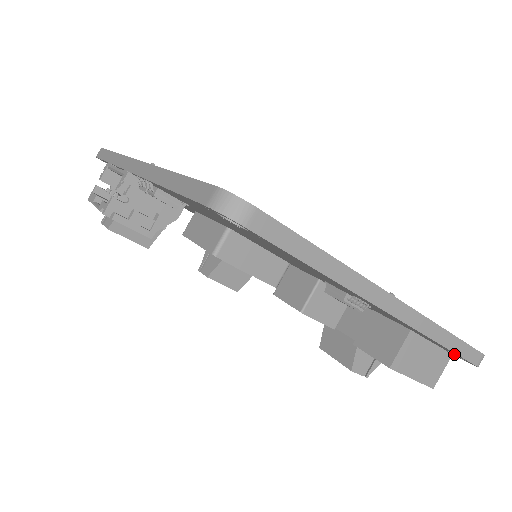
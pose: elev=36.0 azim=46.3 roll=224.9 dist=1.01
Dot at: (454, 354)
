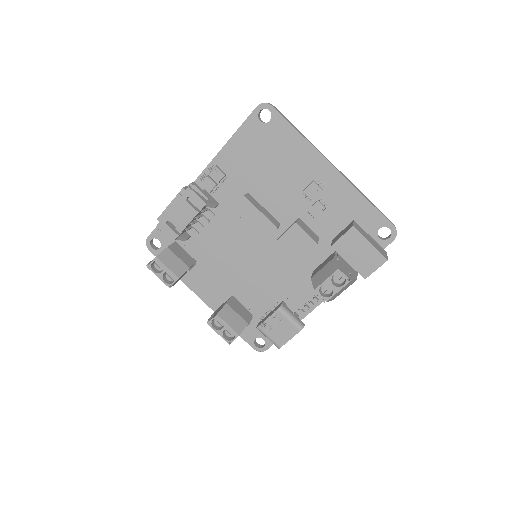
Dot at: (384, 240)
